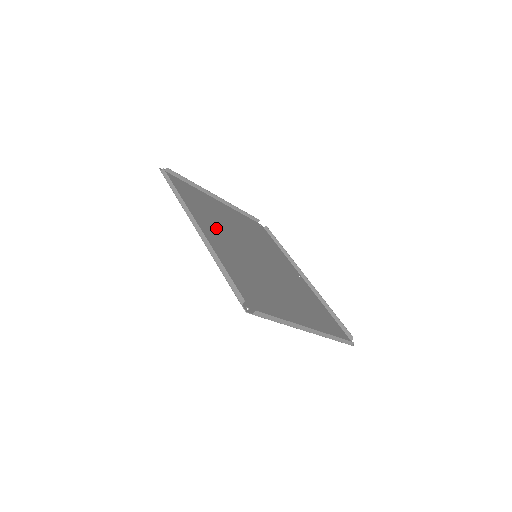
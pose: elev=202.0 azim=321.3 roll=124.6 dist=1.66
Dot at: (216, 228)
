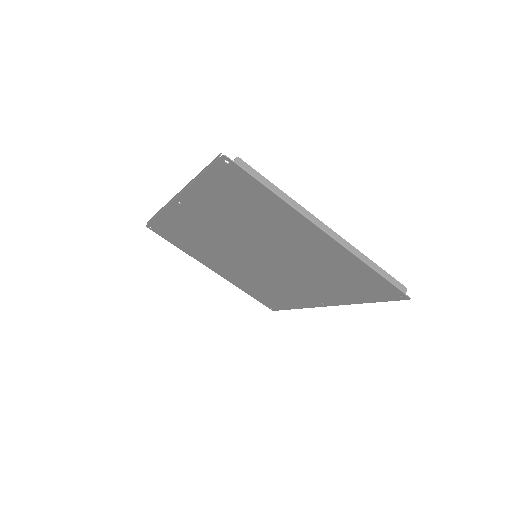
Dot at: (204, 230)
